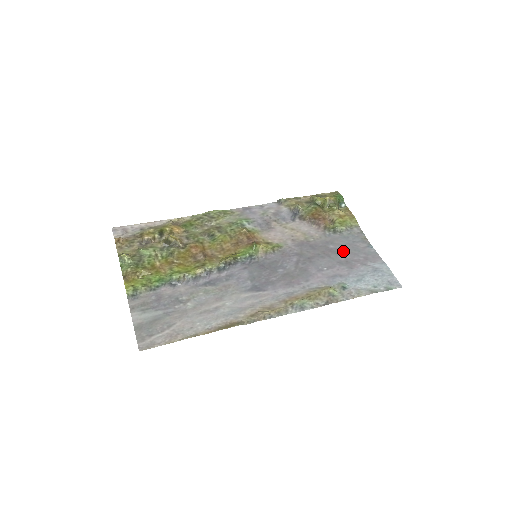
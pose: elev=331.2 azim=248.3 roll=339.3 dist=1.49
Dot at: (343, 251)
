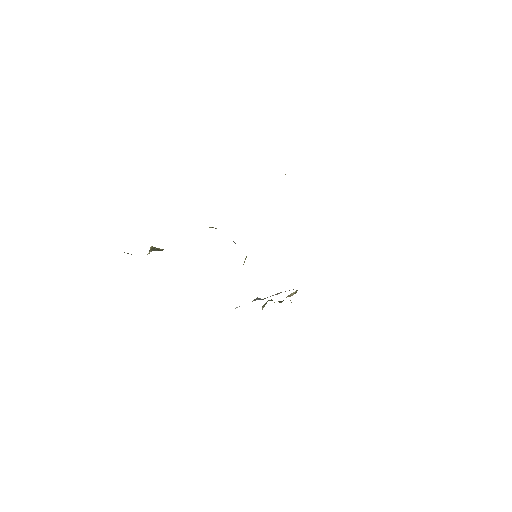
Dot at: occluded
